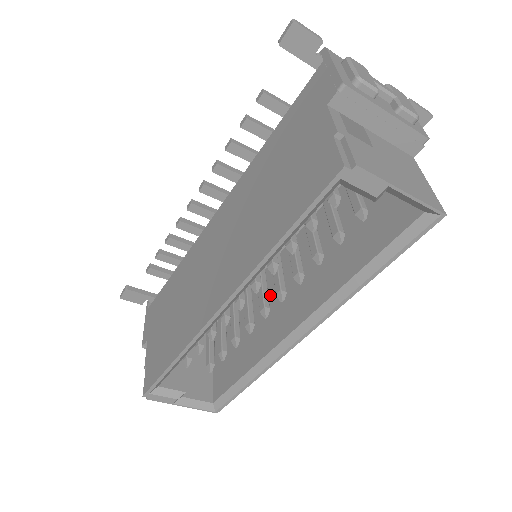
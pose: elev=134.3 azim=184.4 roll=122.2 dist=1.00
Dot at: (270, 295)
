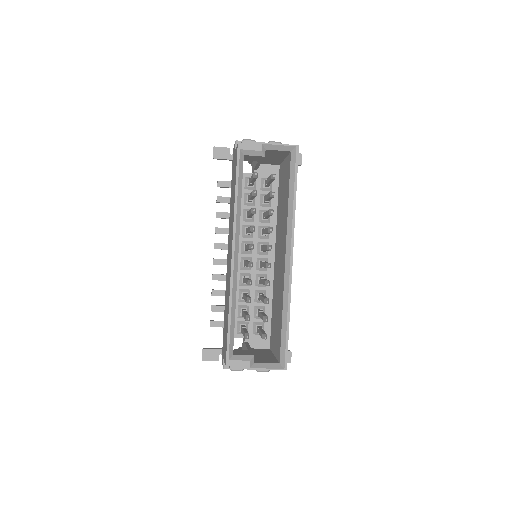
Dot at: (277, 275)
